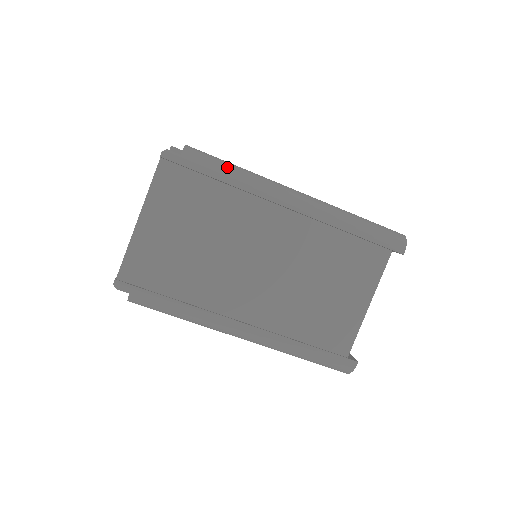
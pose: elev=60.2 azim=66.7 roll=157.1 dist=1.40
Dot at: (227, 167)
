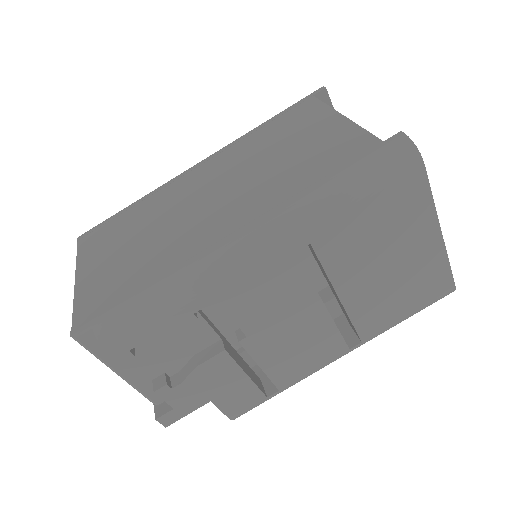
Dot at: occluded
